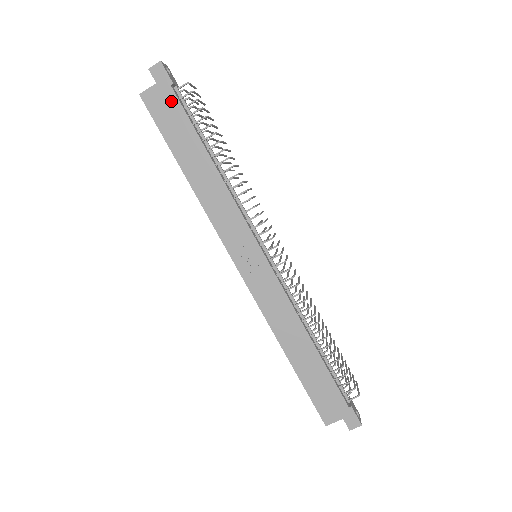
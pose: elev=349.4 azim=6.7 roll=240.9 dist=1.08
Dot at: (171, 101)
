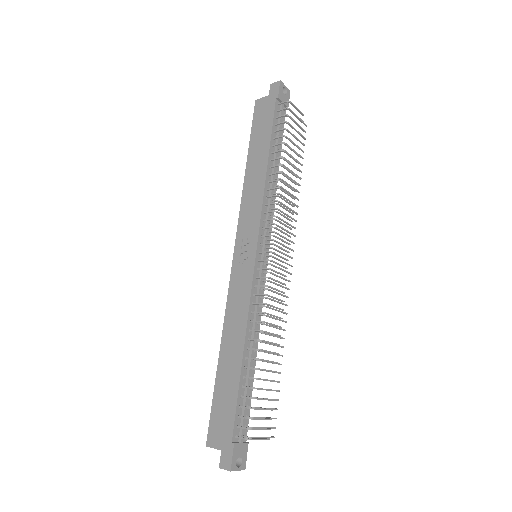
Dot at: (270, 110)
